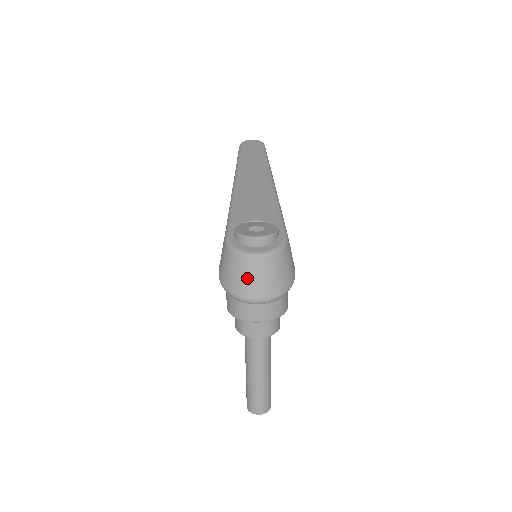
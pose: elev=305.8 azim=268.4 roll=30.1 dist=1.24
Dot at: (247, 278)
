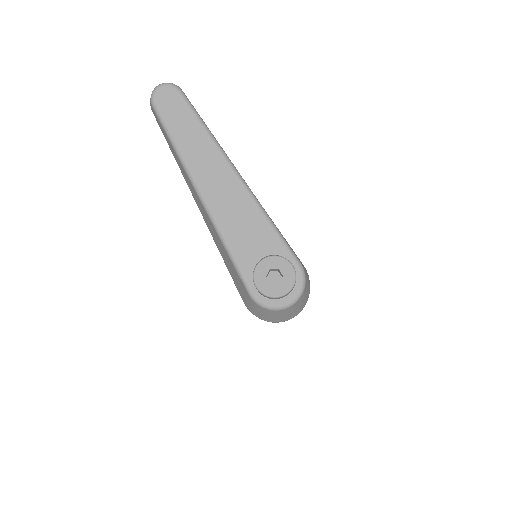
Dot at: (284, 316)
